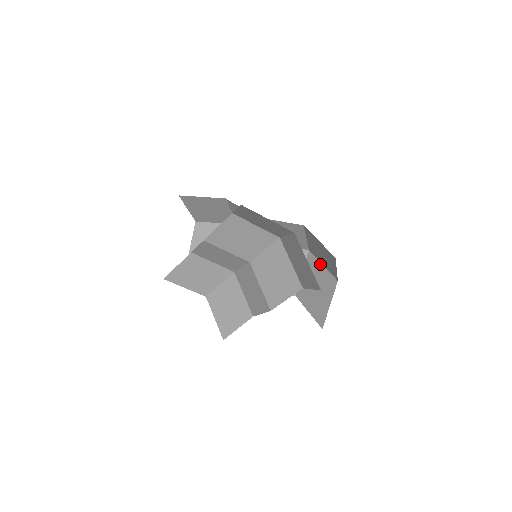
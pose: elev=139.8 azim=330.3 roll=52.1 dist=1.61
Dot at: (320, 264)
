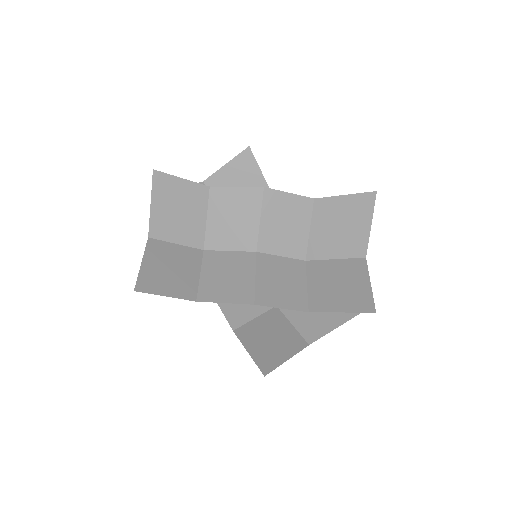
Dot at: (289, 322)
